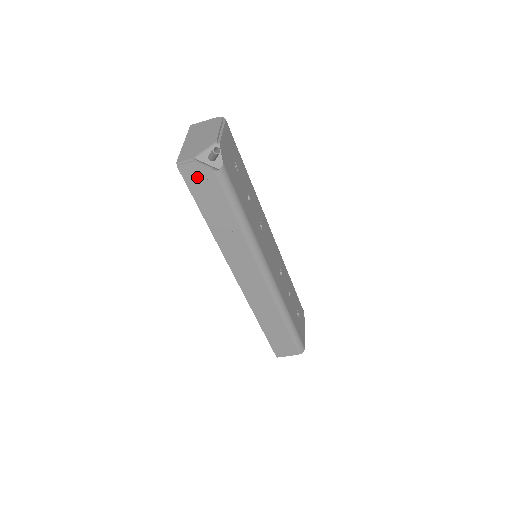
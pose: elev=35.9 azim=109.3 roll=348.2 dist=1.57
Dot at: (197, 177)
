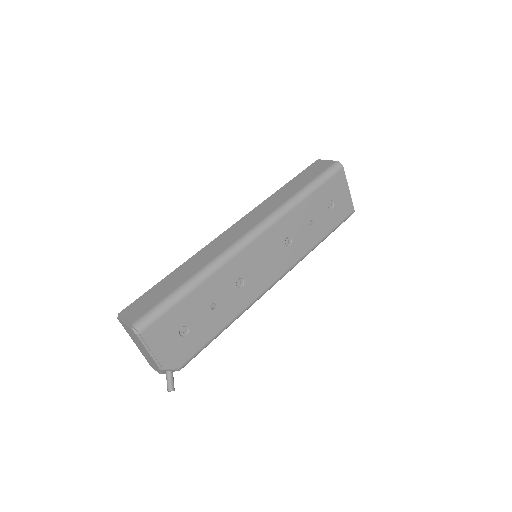
Dot at: occluded
